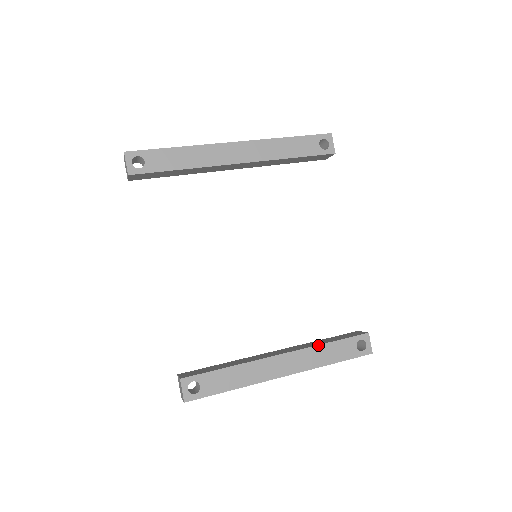
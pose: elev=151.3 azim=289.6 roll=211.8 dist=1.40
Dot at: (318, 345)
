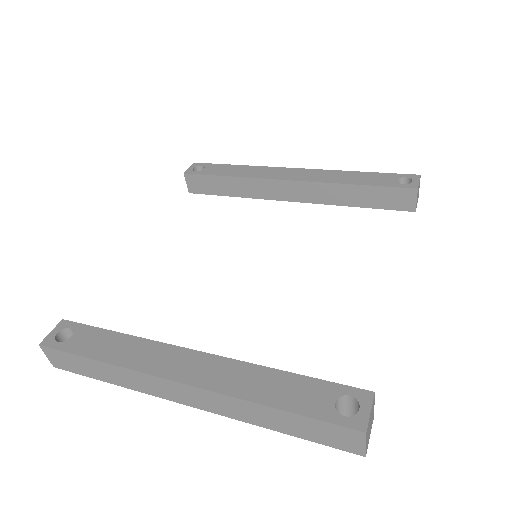
Dot at: (262, 366)
